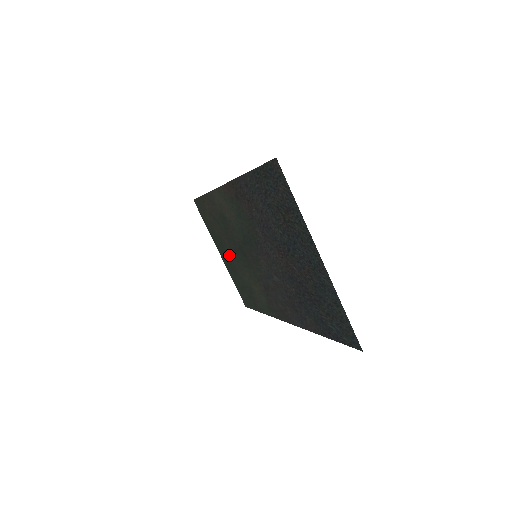
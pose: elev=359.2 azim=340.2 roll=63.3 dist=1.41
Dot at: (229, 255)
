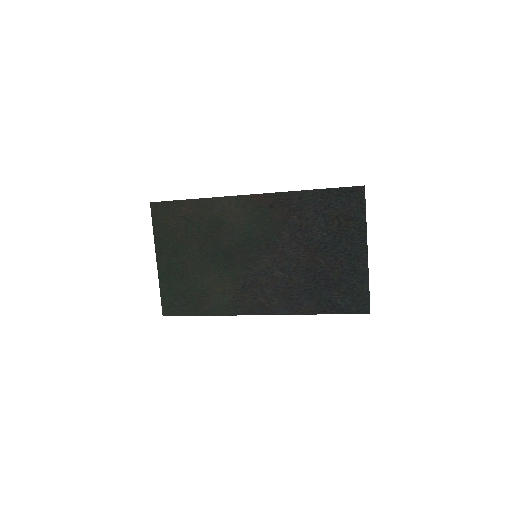
Dot at: (186, 259)
